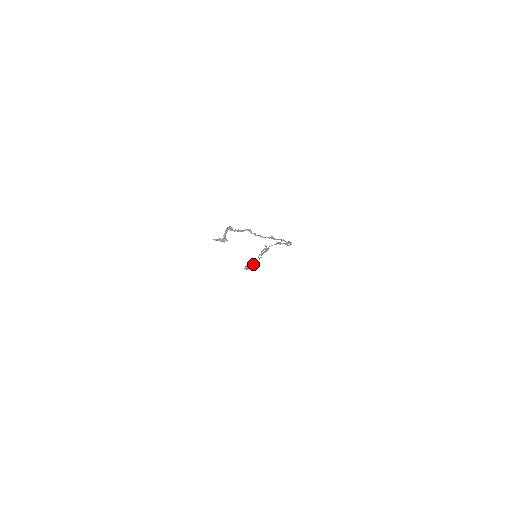
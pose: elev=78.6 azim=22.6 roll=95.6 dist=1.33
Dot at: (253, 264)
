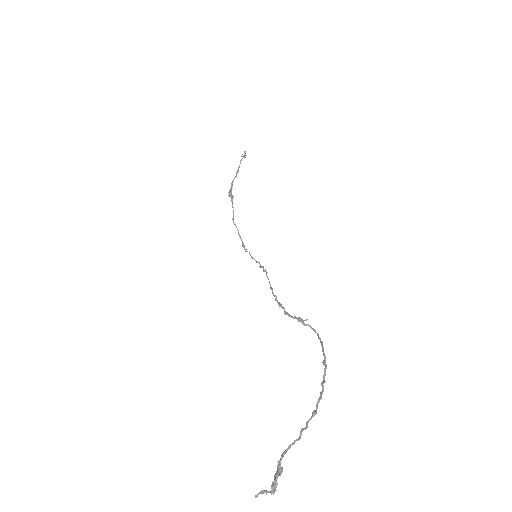
Dot at: occluded
